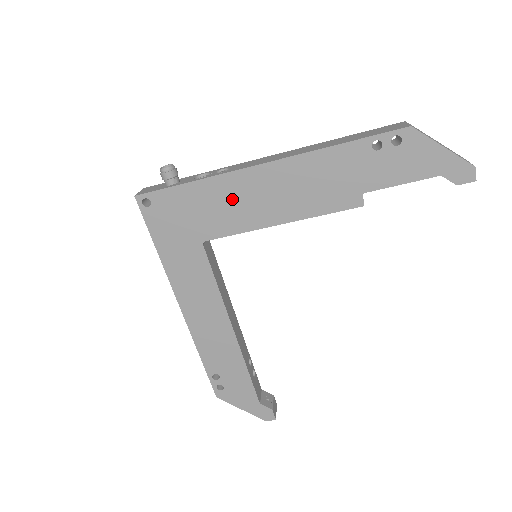
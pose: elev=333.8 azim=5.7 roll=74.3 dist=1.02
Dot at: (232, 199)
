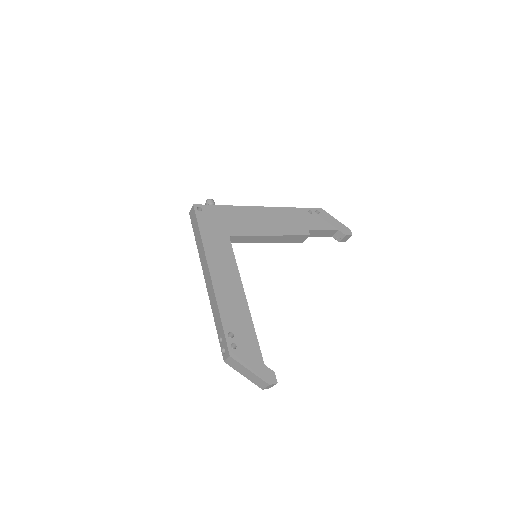
Dot at: (247, 218)
